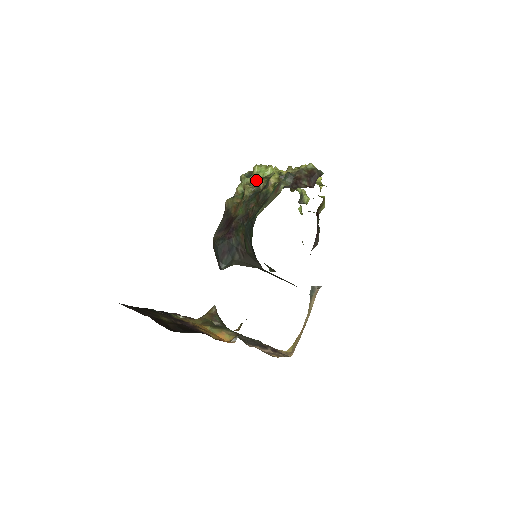
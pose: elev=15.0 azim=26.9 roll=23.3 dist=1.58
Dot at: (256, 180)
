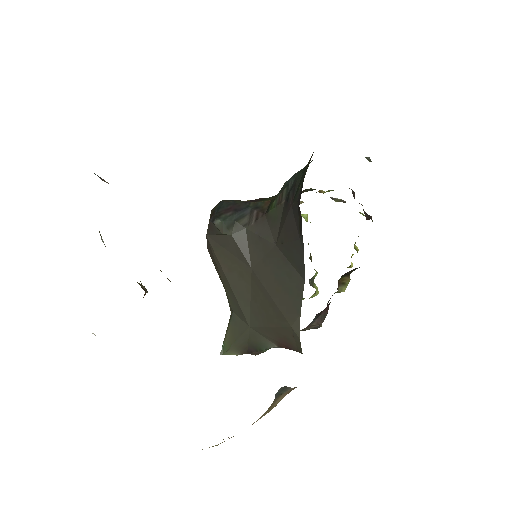
Dot at: occluded
